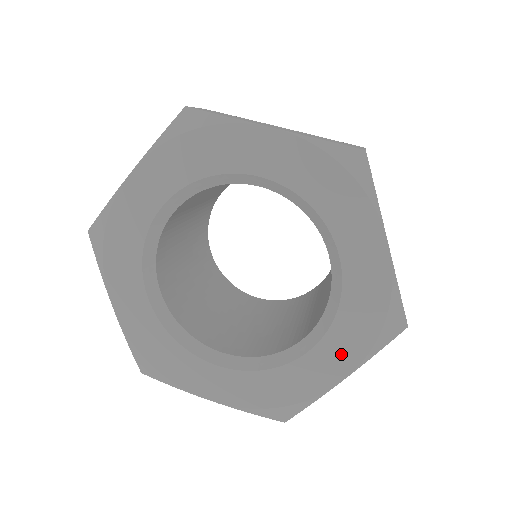
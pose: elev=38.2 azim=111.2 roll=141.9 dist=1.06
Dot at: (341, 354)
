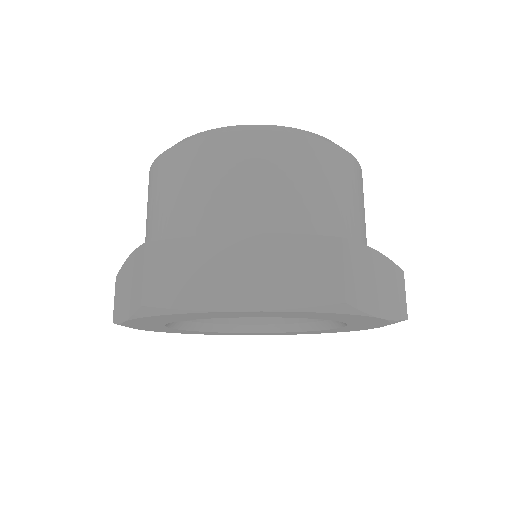
Dot at: occluded
